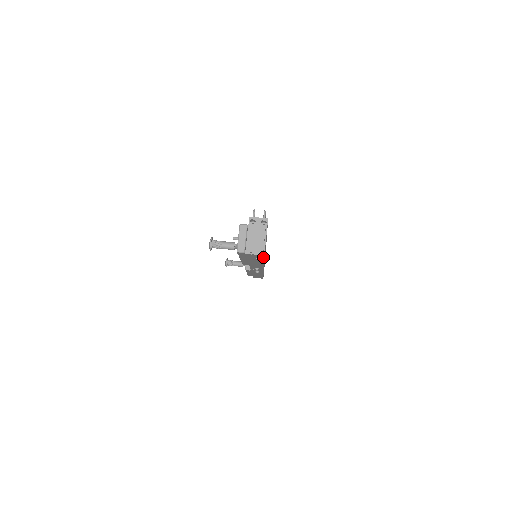
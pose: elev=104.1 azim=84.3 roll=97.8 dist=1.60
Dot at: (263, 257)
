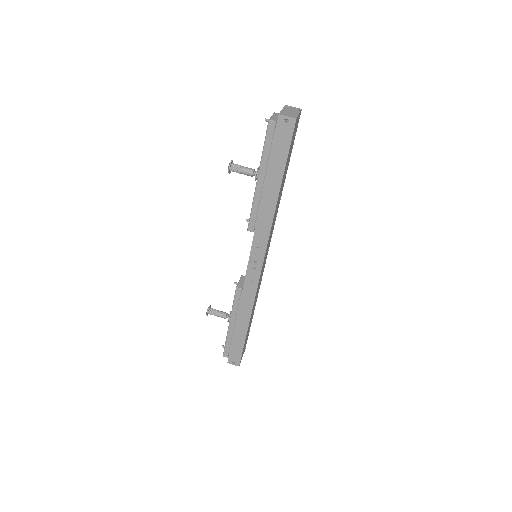
Dot at: (291, 136)
